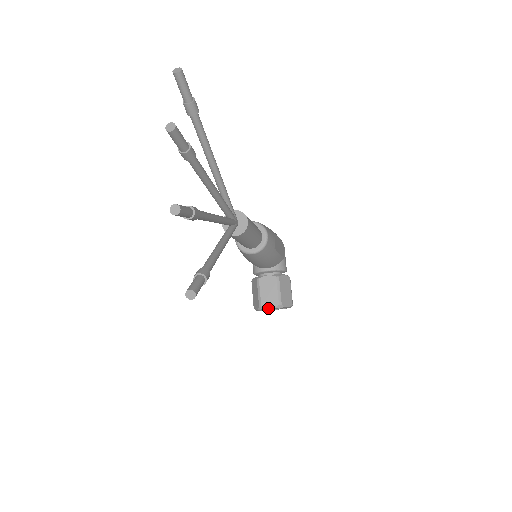
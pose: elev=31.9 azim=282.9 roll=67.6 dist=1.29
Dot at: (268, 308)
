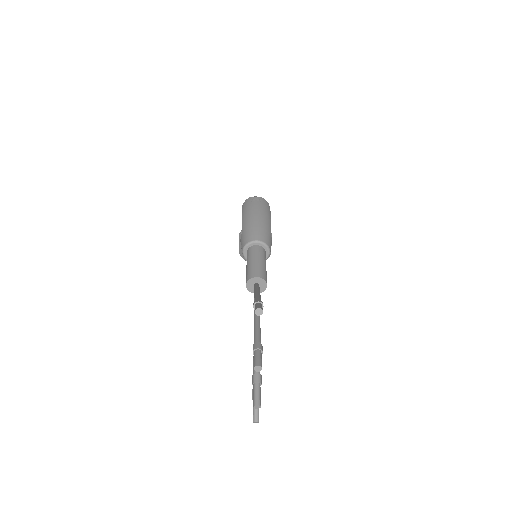
Dot at: occluded
